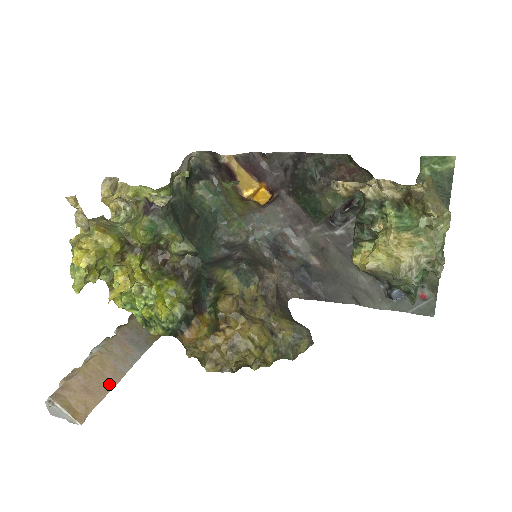
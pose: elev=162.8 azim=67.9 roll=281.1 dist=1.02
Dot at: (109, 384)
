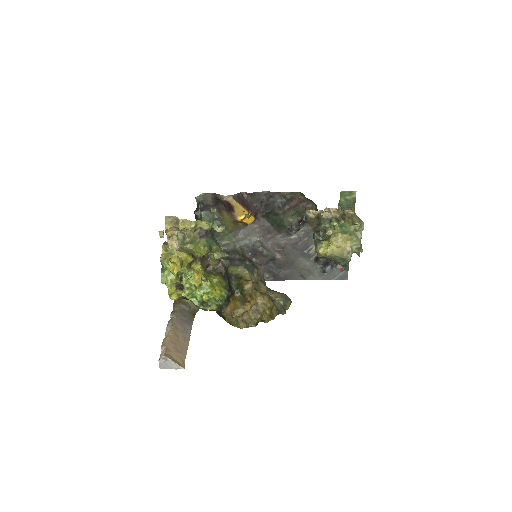
Dot at: (185, 346)
